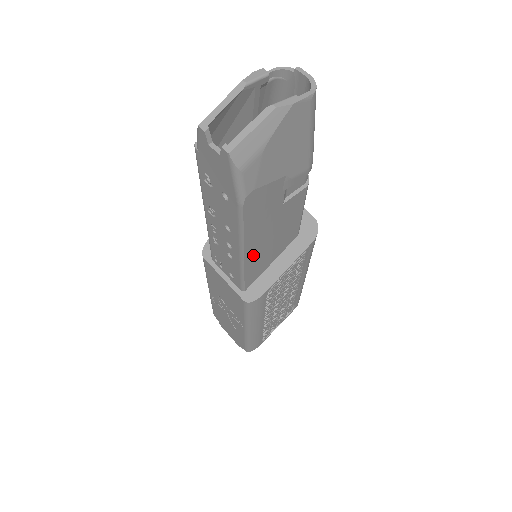
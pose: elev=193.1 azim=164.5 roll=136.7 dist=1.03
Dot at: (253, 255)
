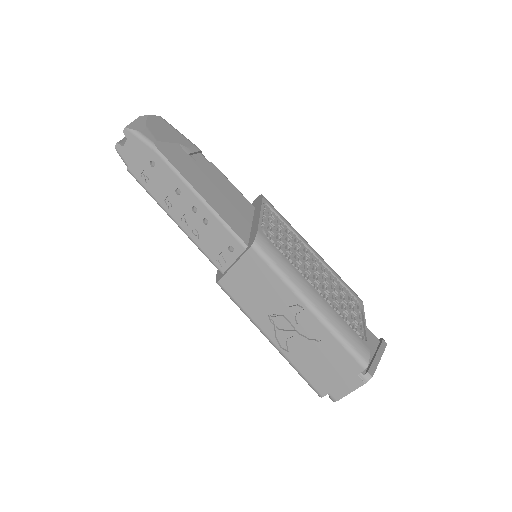
Dot at: (214, 202)
